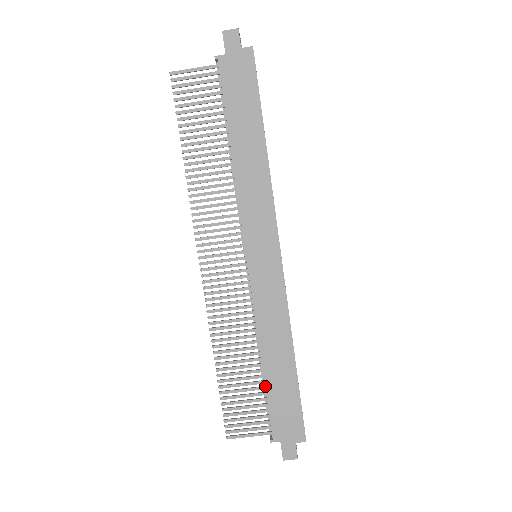
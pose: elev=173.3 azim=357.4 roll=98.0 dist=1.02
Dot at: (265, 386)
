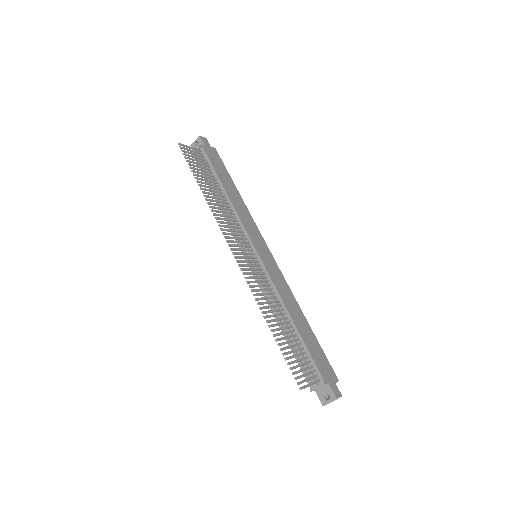
Dot at: (302, 339)
